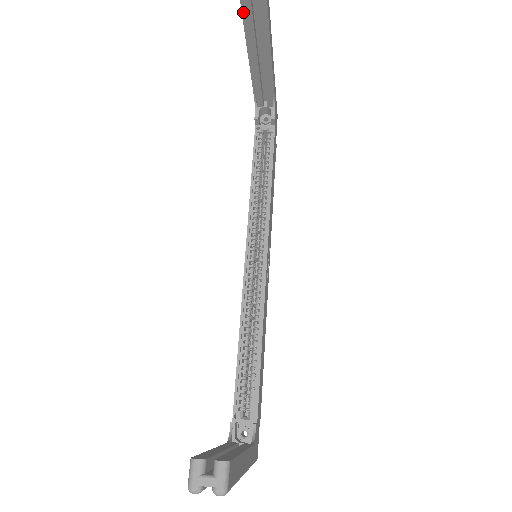
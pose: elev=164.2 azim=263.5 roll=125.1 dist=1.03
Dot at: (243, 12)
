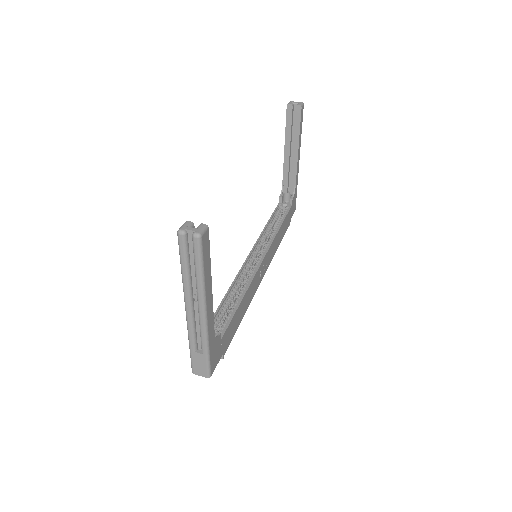
Dot at: (287, 118)
